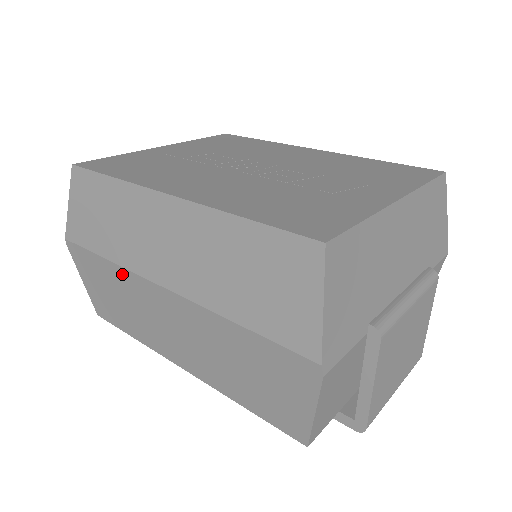
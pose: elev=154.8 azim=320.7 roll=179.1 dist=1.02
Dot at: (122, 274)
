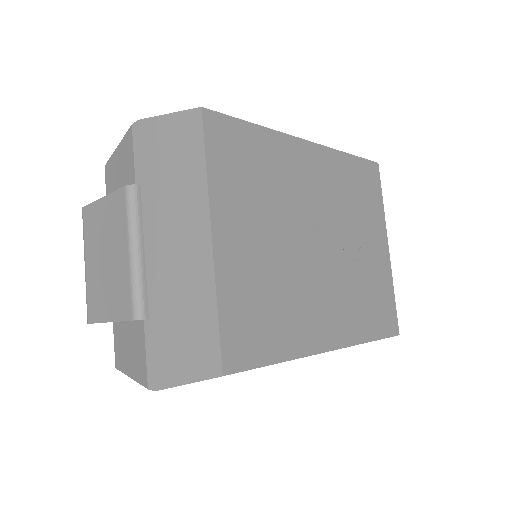
Dot at: occluded
